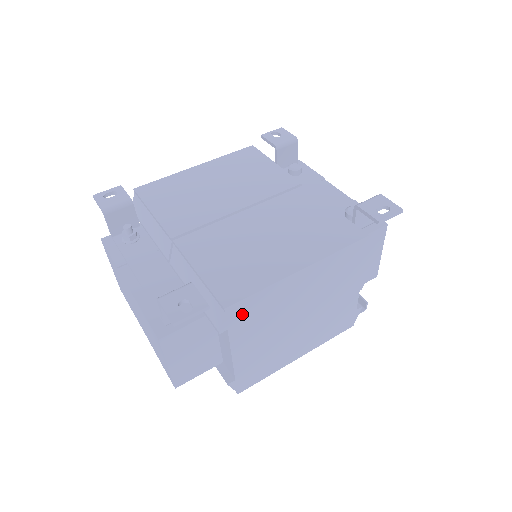
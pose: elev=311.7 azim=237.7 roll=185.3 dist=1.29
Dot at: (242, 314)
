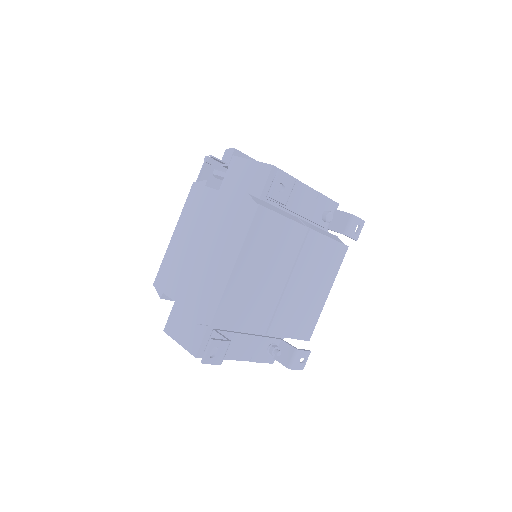
Dot at: occluded
